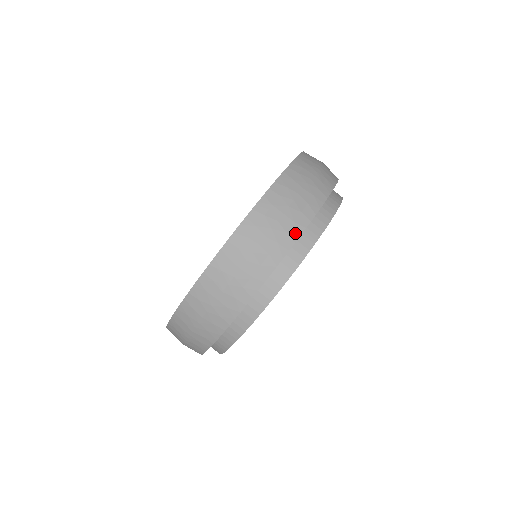
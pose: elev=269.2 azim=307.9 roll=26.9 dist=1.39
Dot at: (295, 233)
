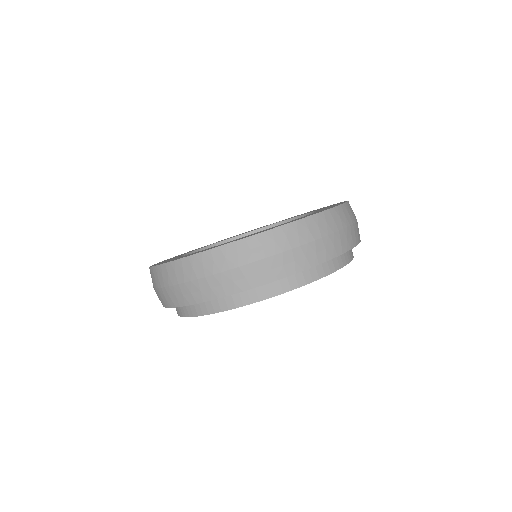
Dot at: (207, 296)
